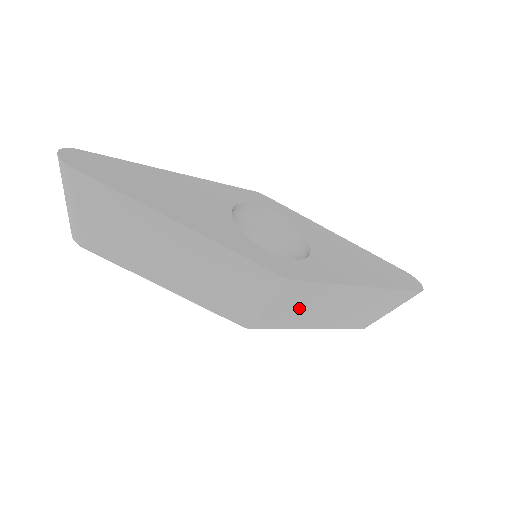
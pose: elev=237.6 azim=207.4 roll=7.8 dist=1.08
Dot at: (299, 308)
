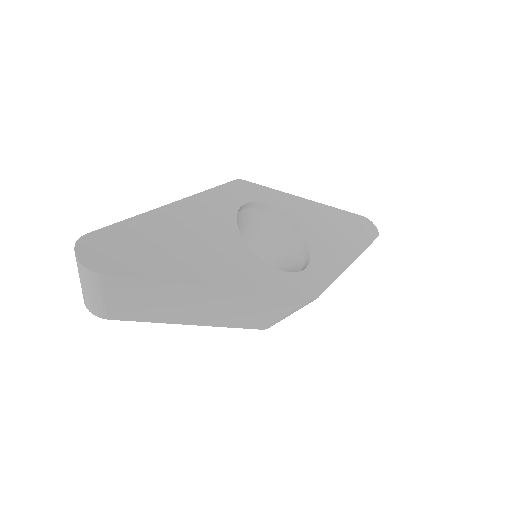
Dot at: occluded
